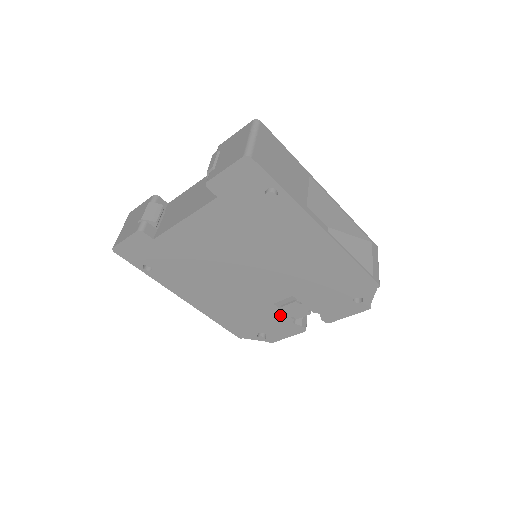
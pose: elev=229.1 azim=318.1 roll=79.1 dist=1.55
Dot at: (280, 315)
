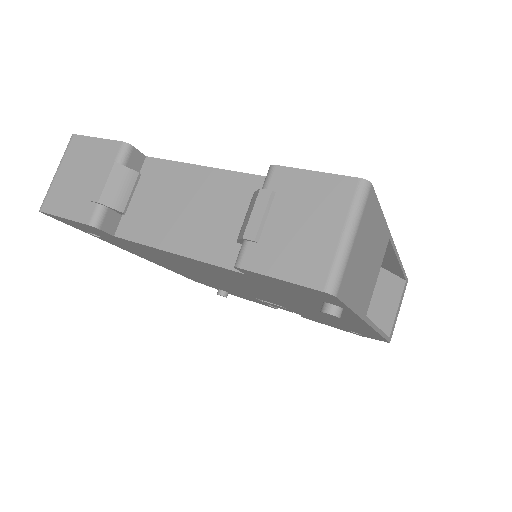
Dot at: occluded
